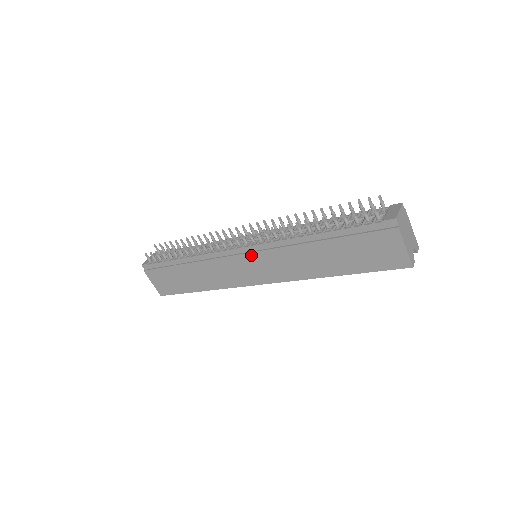
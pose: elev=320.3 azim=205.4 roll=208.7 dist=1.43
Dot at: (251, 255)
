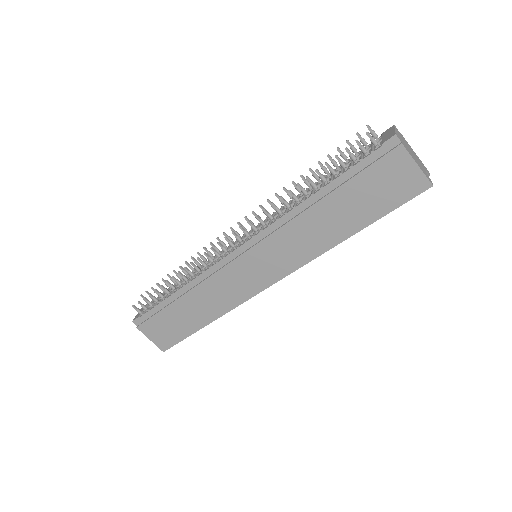
Dot at: (250, 252)
